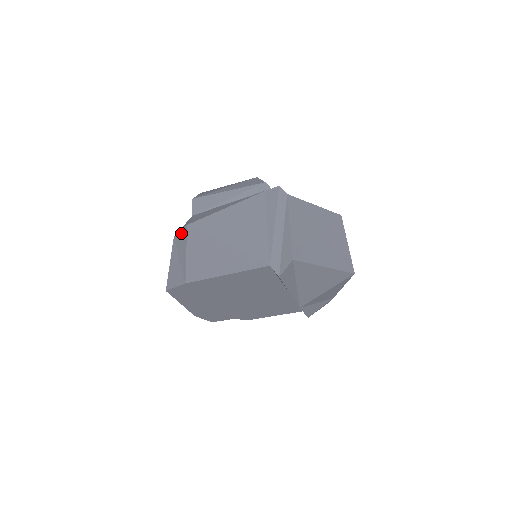
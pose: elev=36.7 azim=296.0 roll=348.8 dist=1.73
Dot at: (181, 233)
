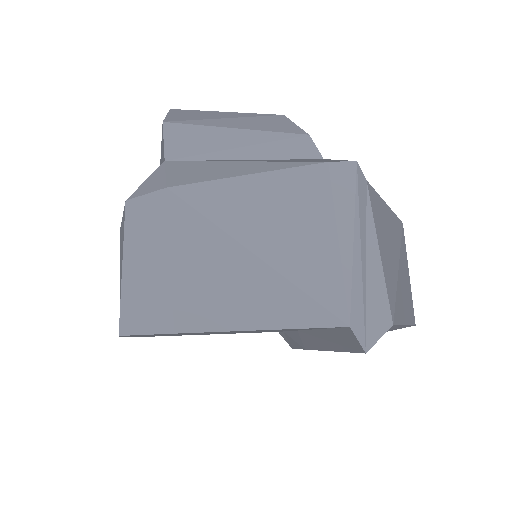
Dot at: (149, 201)
